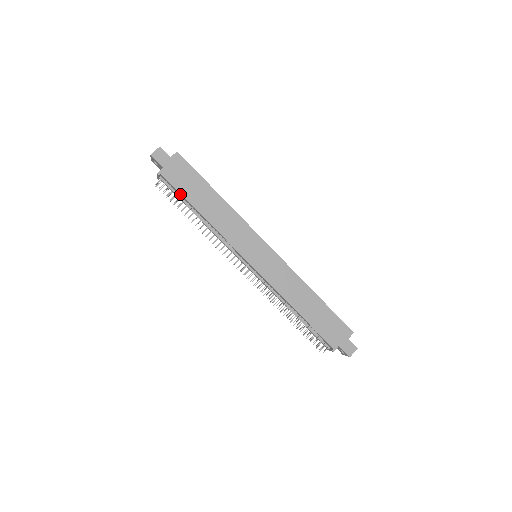
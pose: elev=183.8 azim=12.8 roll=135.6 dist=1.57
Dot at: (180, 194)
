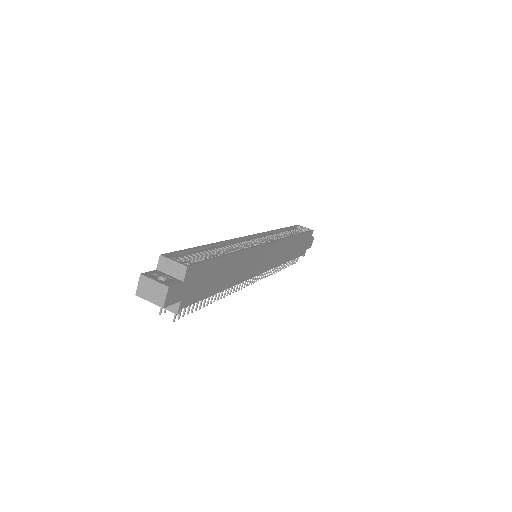
Dot at: (201, 298)
